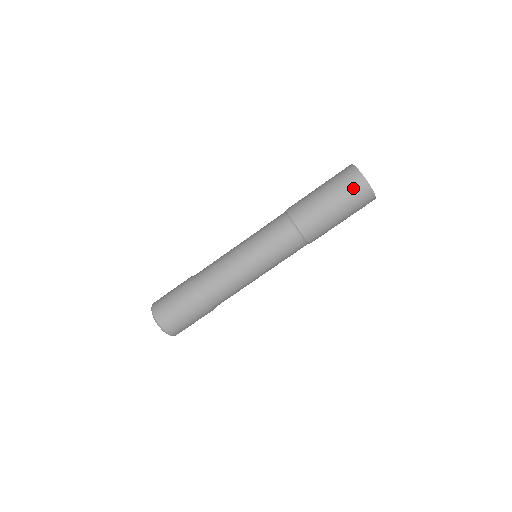
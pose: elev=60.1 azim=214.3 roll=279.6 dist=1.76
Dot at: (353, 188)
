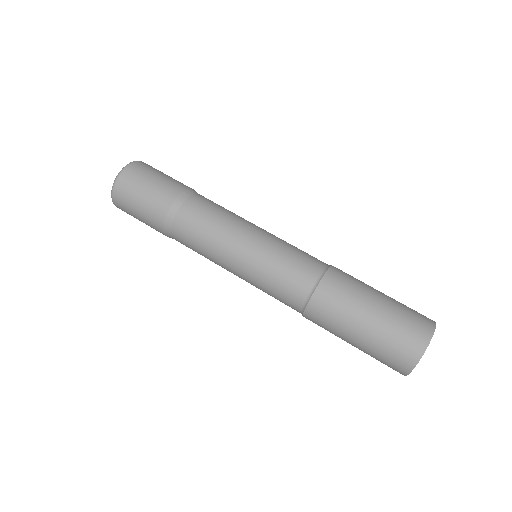
Dot at: (405, 338)
